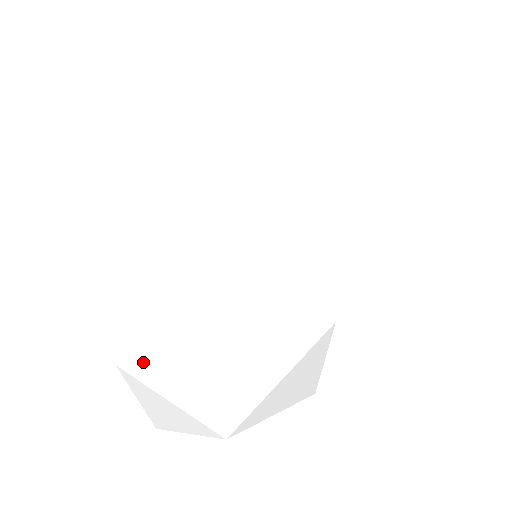
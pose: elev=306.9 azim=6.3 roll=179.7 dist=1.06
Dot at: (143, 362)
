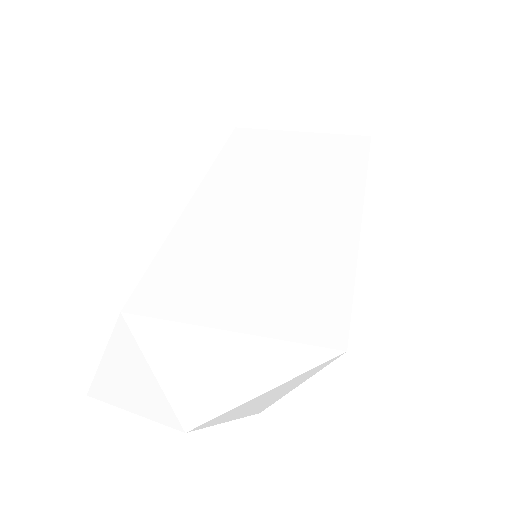
Dot at: (151, 320)
